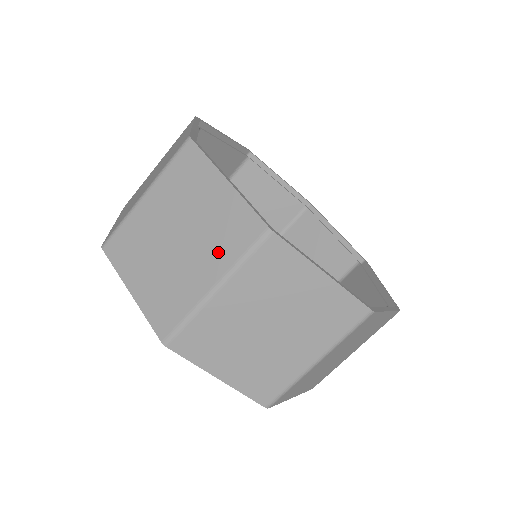
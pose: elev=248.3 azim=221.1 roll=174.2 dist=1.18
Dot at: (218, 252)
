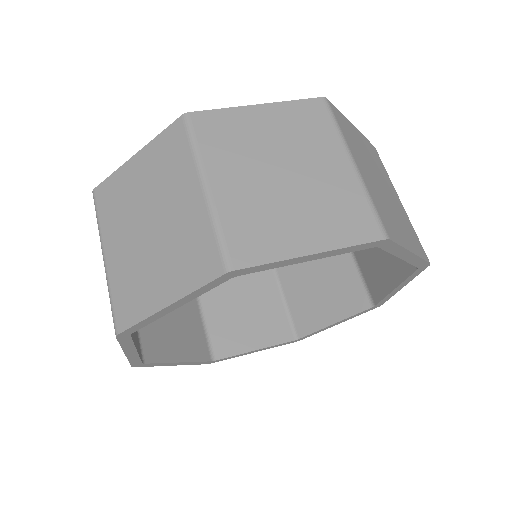
Dot at: (178, 174)
